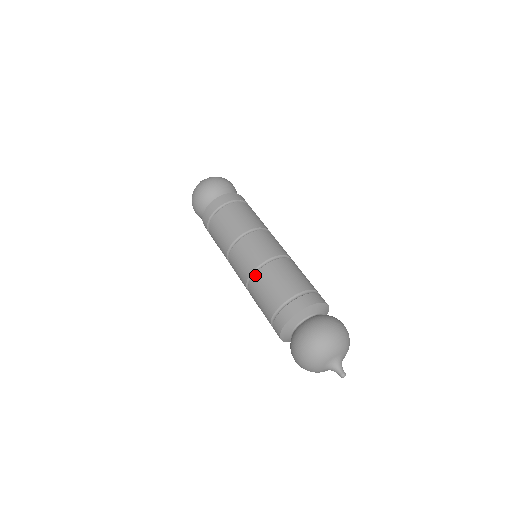
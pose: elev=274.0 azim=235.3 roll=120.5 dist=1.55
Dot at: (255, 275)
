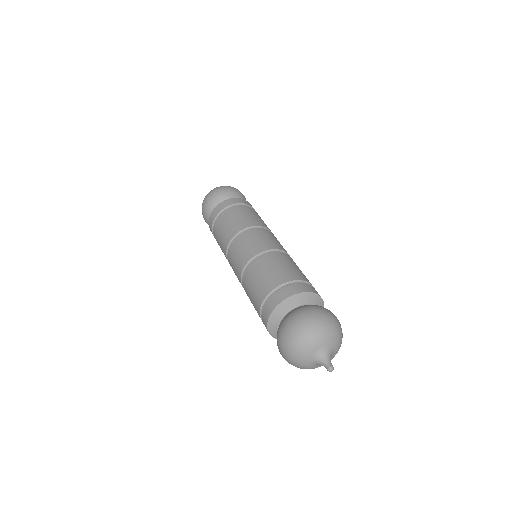
Dot at: (257, 259)
